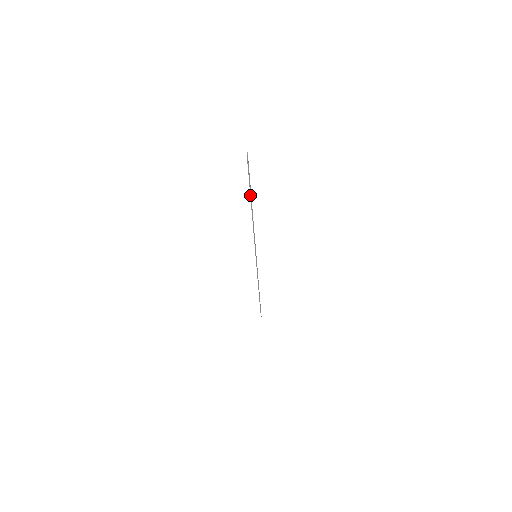
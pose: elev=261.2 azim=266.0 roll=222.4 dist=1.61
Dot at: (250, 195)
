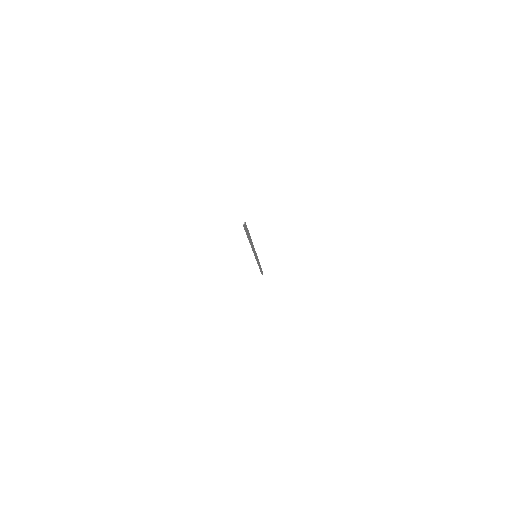
Dot at: (248, 237)
